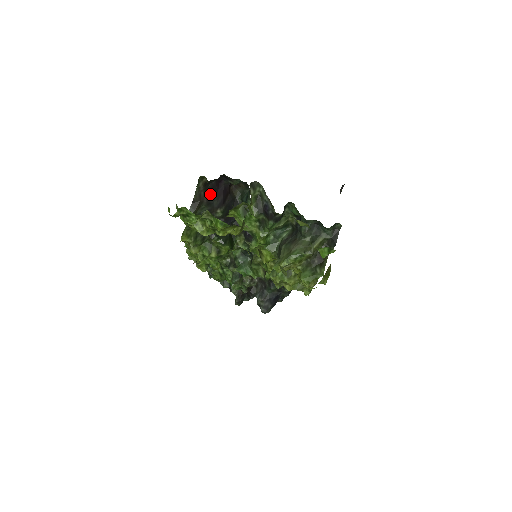
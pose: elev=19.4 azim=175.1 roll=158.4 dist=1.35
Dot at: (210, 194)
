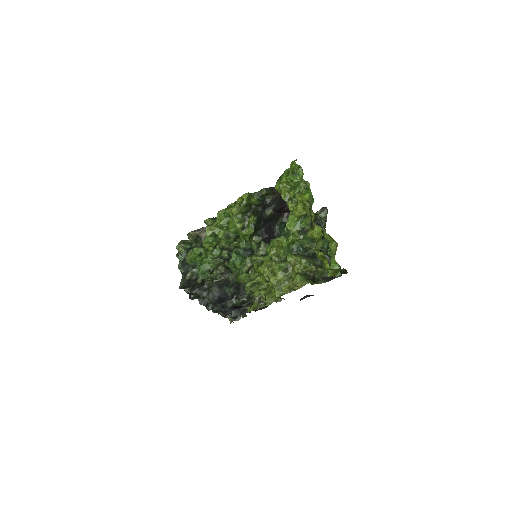
Dot at: (280, 198)
